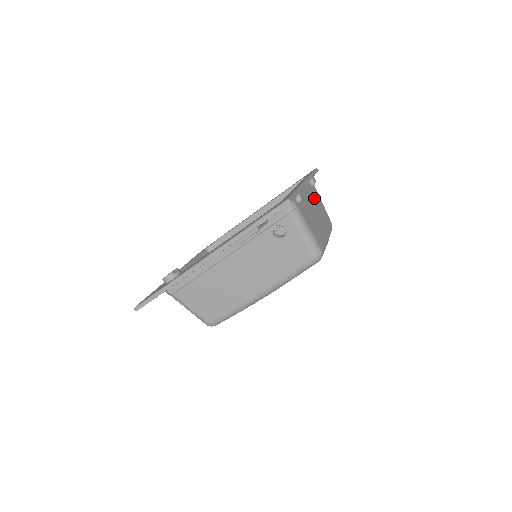
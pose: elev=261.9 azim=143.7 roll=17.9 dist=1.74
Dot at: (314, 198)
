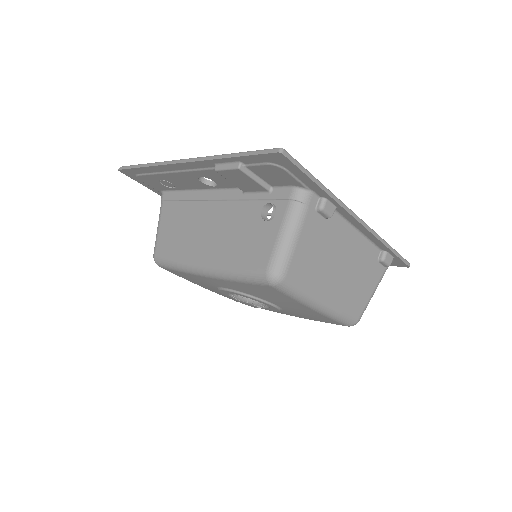
Dot at: (363, 265)
